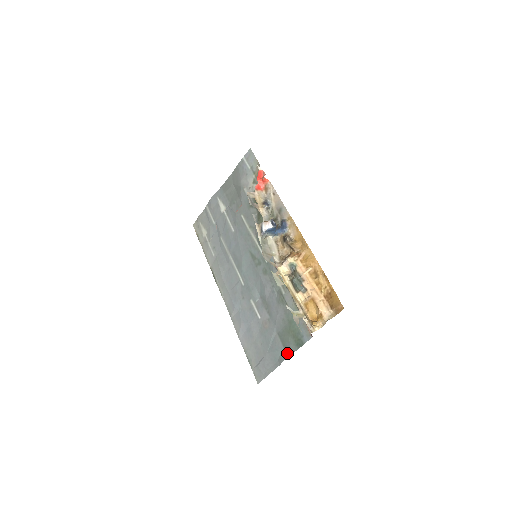
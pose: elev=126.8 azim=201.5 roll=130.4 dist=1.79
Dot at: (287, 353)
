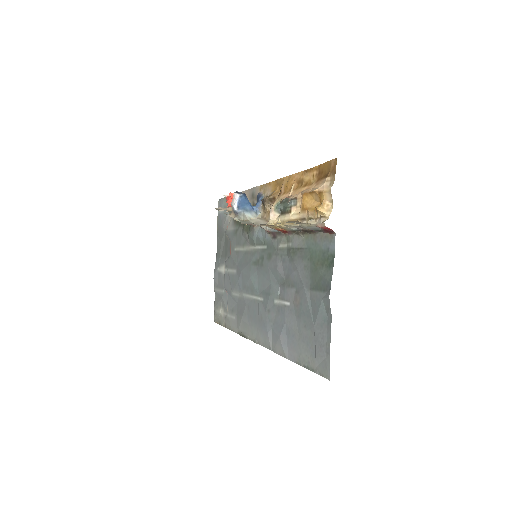
Dot at: (327, 290)
